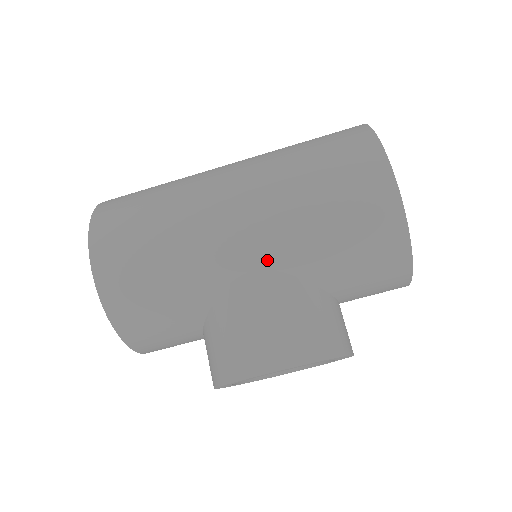
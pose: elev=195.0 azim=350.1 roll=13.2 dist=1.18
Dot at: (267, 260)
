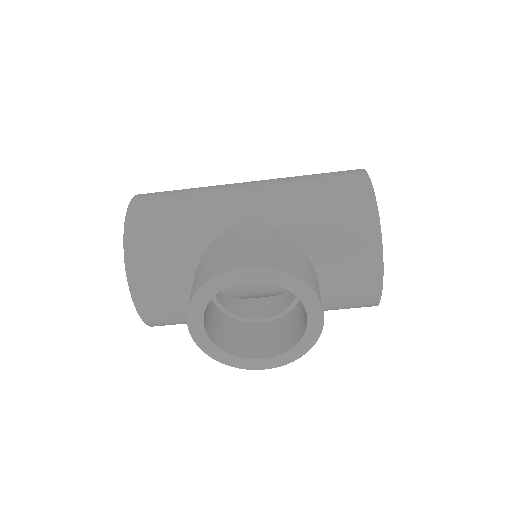
Dot at: (262, 214)
